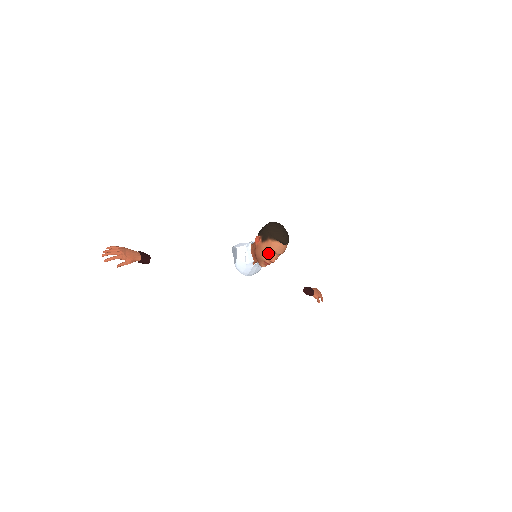
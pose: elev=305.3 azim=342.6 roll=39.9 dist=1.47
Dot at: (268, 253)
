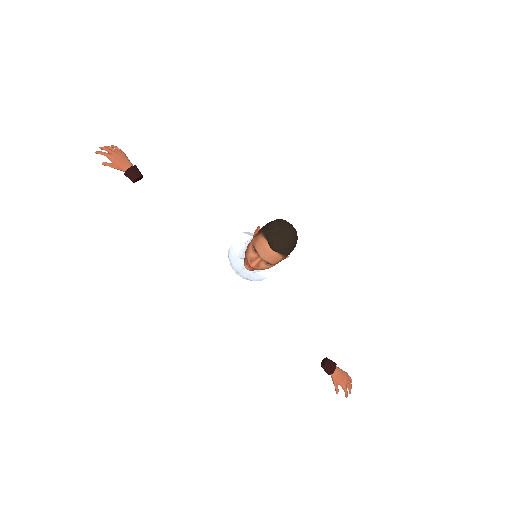
Dot at: (253, 250)
